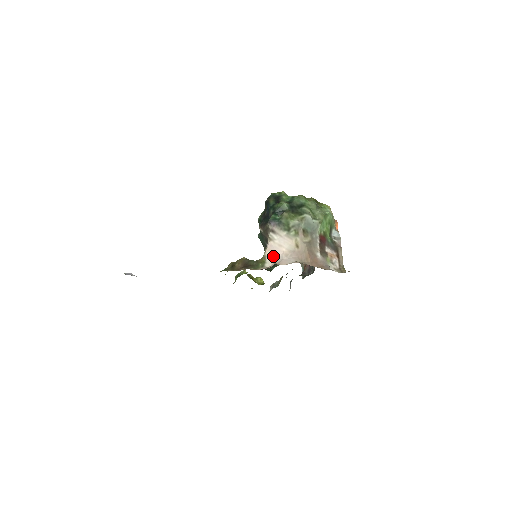
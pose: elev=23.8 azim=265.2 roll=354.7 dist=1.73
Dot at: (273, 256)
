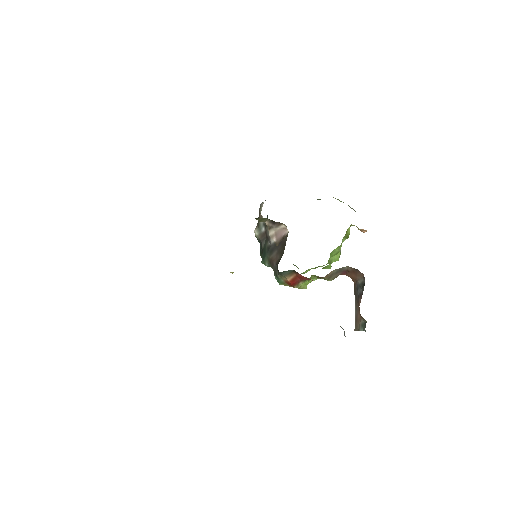
Dot at: occluded
